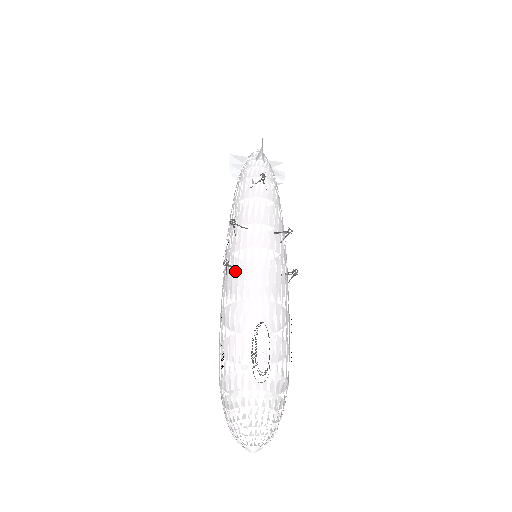
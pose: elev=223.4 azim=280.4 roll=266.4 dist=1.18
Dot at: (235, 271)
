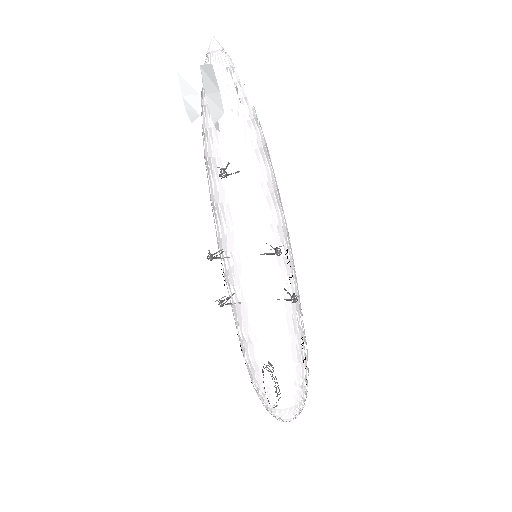
Dot at: (233, 307)
